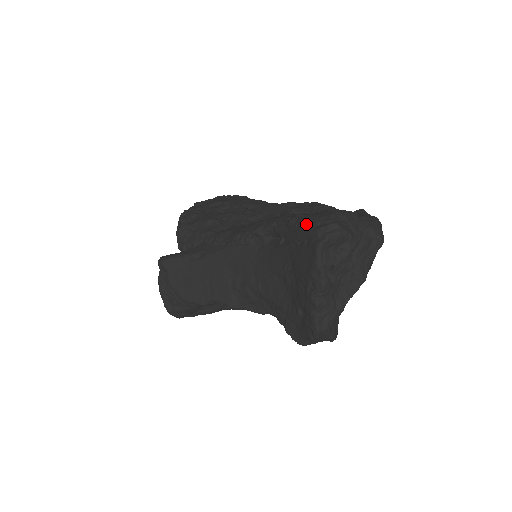
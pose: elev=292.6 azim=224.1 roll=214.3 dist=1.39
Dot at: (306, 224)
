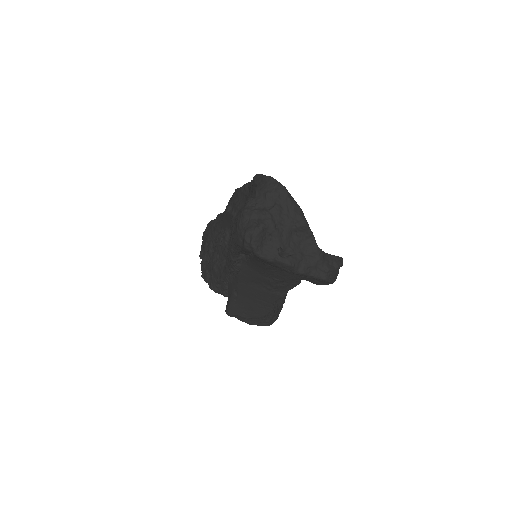
Dot at: (238, 246)
